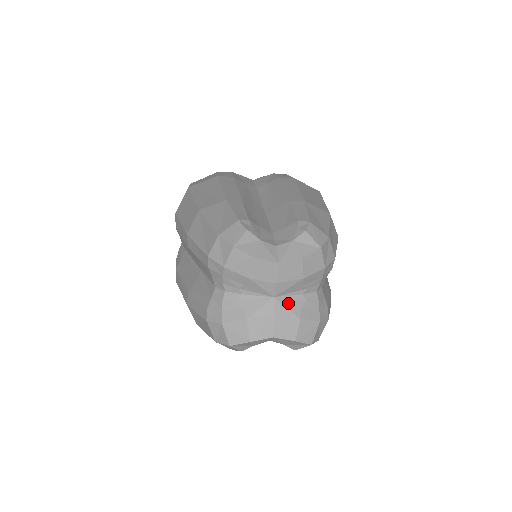
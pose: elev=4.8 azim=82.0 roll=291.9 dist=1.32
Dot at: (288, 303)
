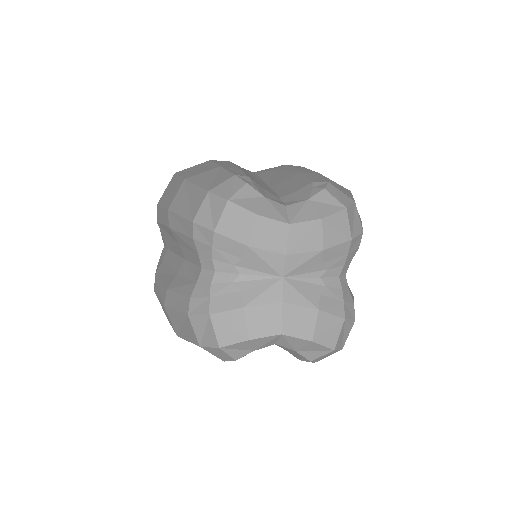
Dot at: (302, 287)
